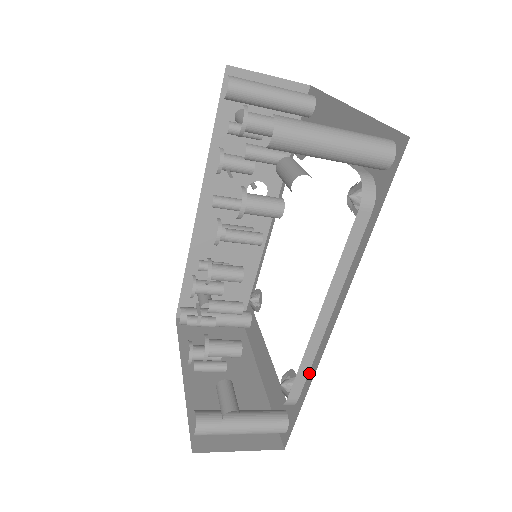
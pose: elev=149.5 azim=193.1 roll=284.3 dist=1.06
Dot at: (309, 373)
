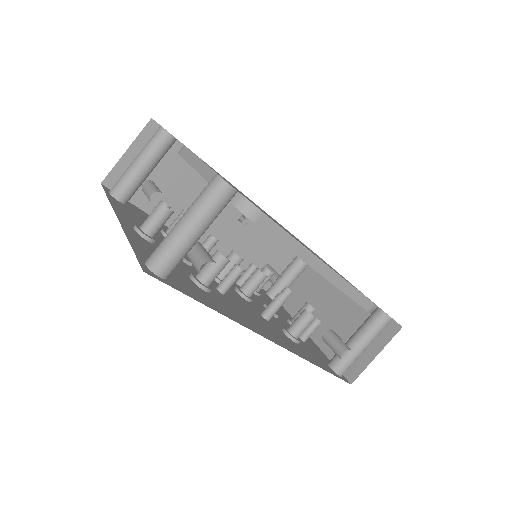
Dot at: (359, 292)
